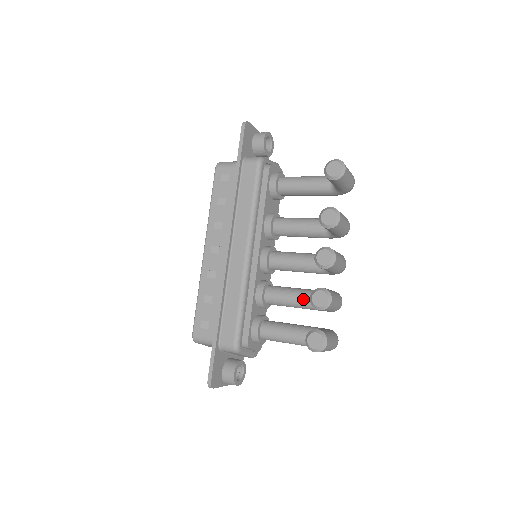
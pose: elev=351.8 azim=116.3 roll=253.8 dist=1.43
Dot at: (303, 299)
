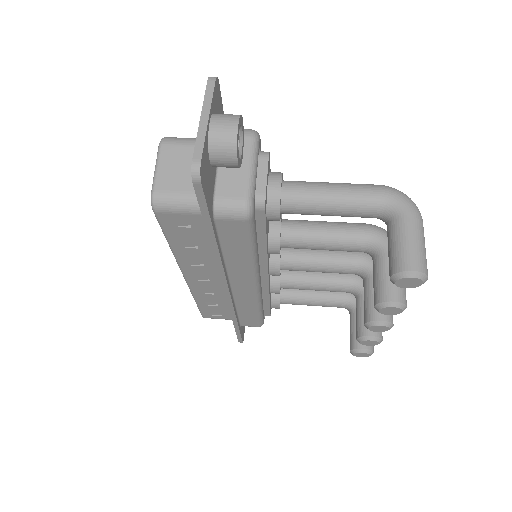
Dot at: (331, 291)
